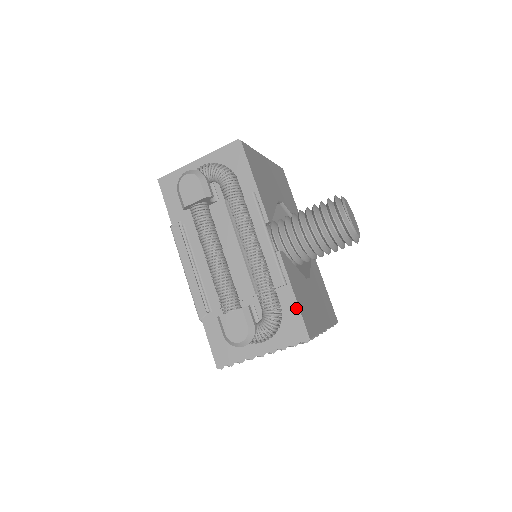
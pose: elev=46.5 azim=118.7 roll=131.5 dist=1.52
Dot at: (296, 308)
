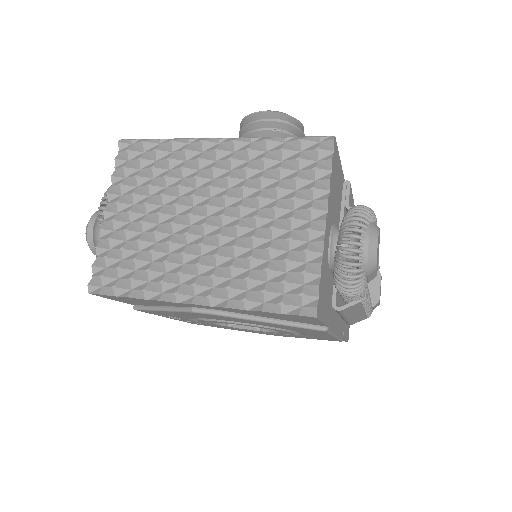
Dot at: occluded
